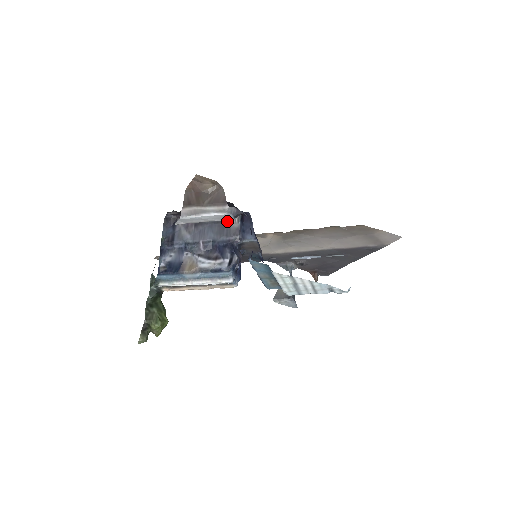
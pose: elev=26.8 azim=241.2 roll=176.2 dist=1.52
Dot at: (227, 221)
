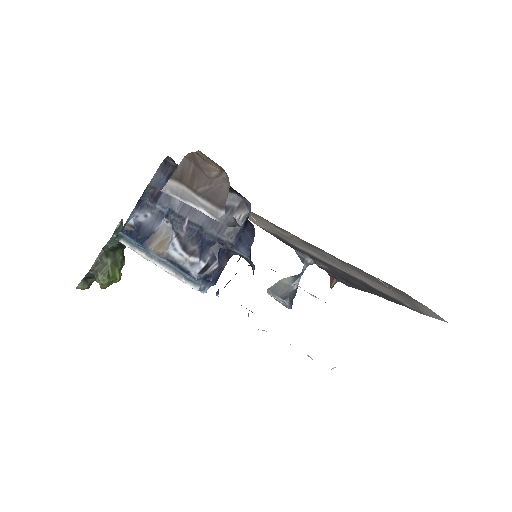
Dot at: (231, 211)
